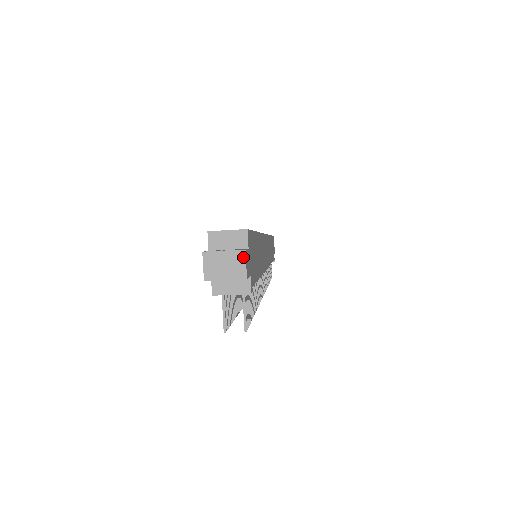
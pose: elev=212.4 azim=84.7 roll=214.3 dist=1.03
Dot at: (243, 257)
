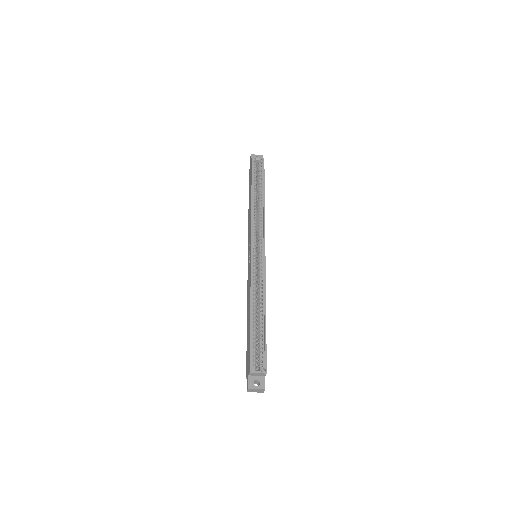
Dot at: (264, 390)
